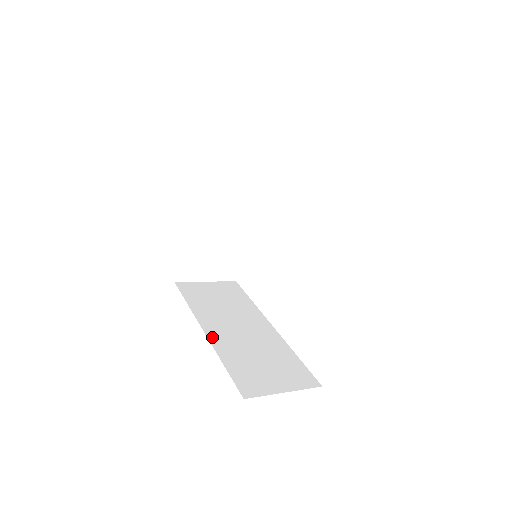
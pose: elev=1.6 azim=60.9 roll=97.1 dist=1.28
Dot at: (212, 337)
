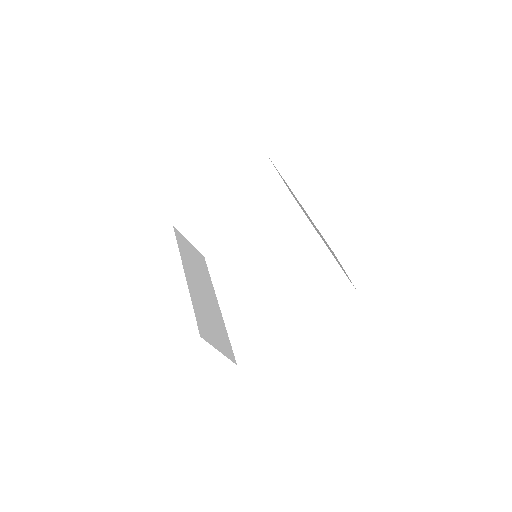
Dot at: (189, 283)
